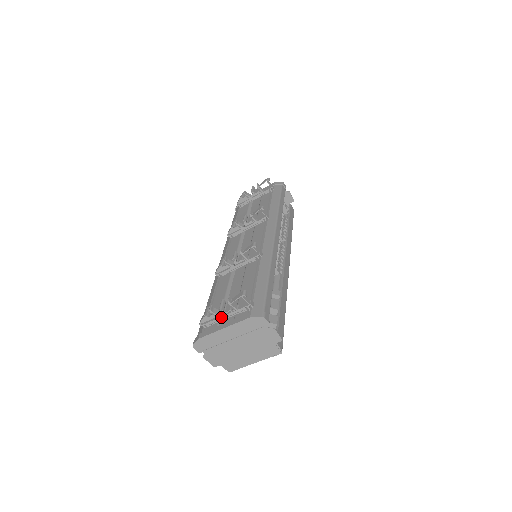
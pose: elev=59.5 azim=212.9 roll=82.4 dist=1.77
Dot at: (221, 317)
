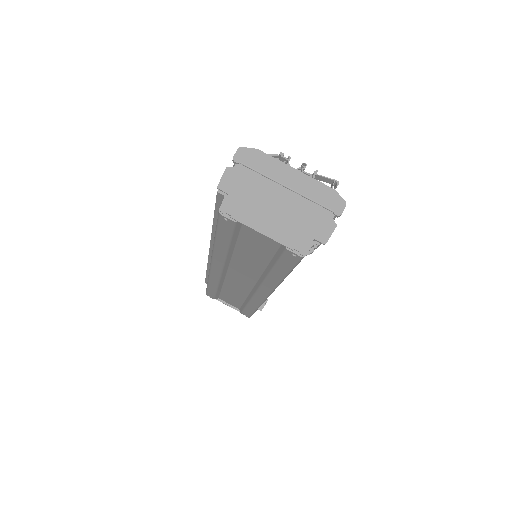
Dot at: occluded
